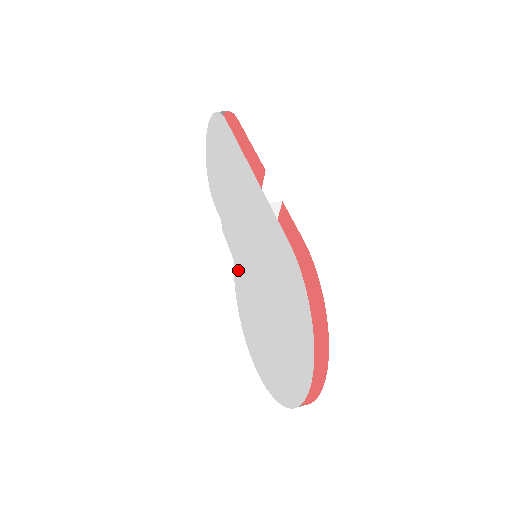
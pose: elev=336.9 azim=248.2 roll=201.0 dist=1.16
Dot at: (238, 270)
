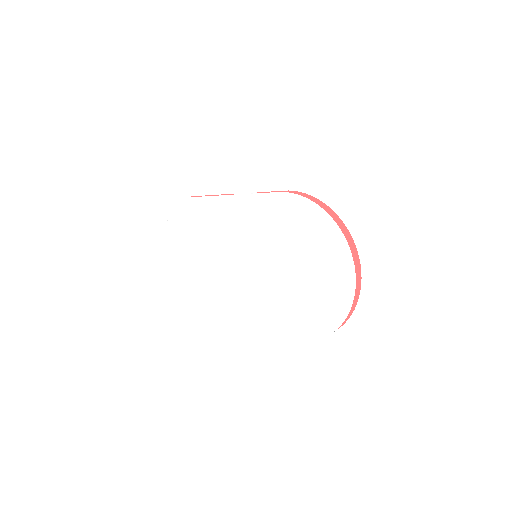
Dot at: (246, 287)
